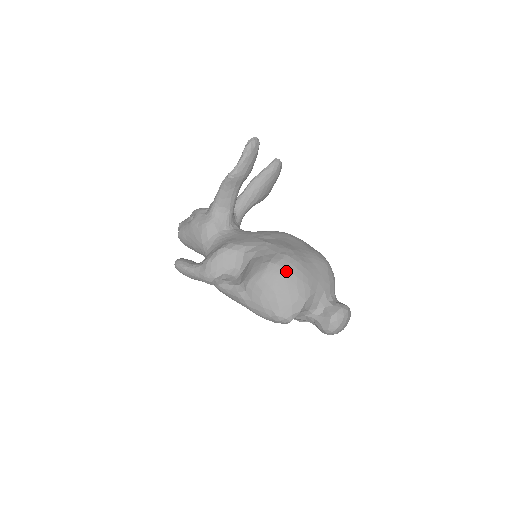
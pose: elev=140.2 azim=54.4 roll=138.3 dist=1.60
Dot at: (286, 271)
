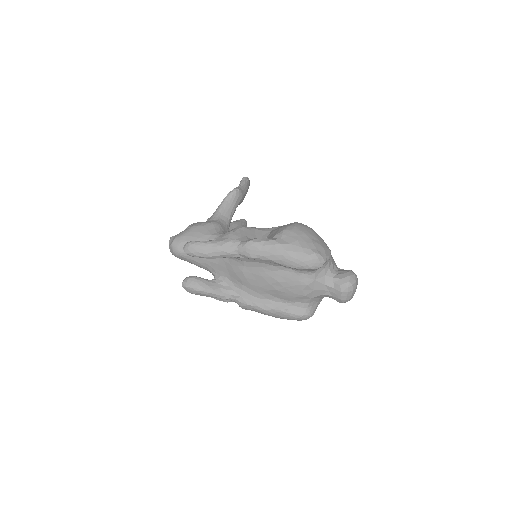
Dot at: (311, 228)
